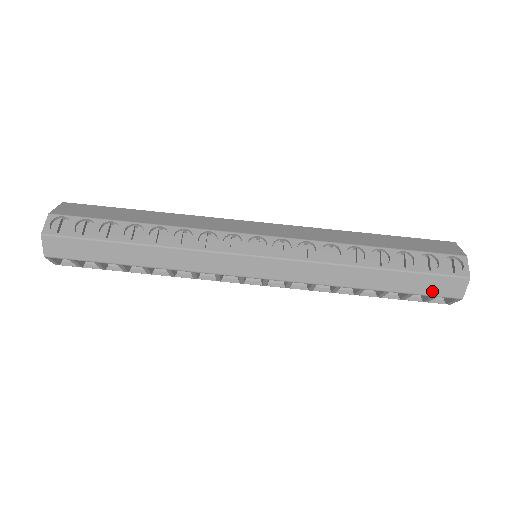
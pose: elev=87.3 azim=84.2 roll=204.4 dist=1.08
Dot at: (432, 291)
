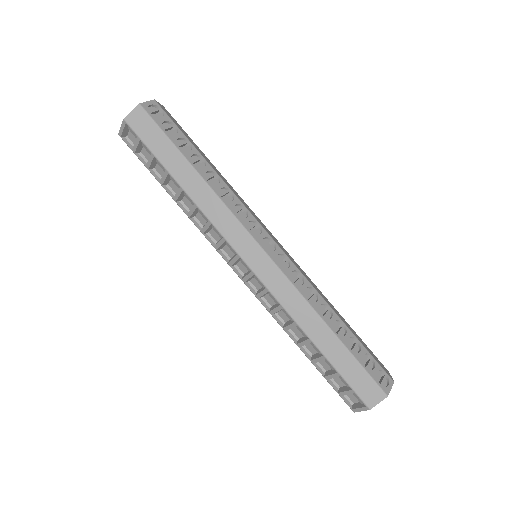
Dot at: (355, 384)
